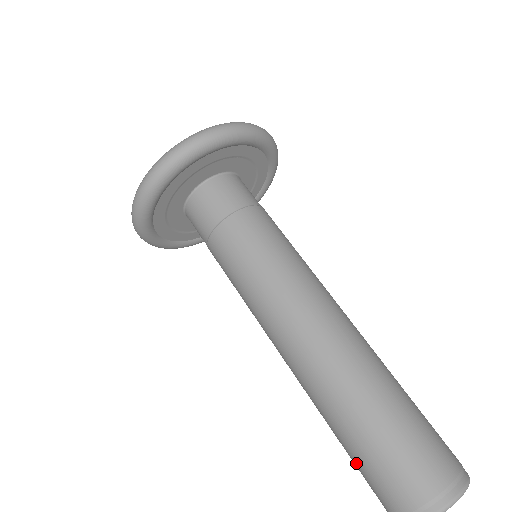
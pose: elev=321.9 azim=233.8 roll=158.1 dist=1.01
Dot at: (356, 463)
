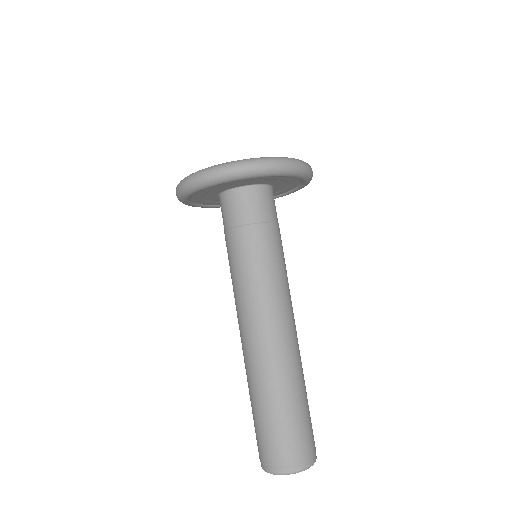
Dot at: occluded
